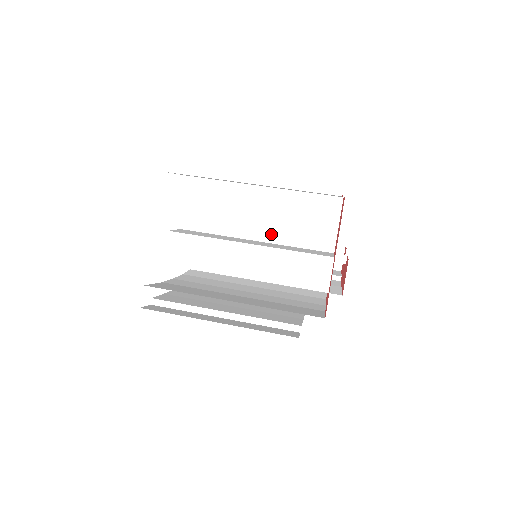
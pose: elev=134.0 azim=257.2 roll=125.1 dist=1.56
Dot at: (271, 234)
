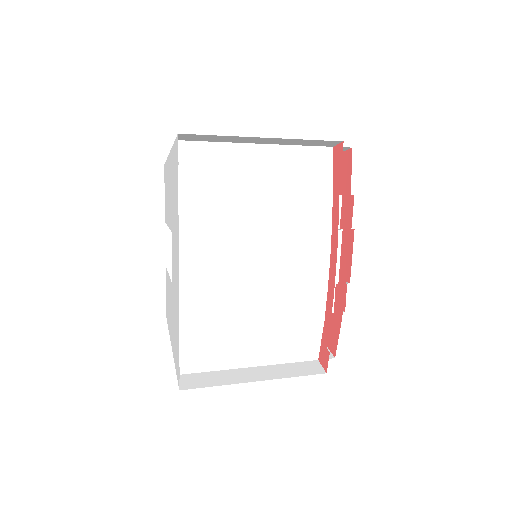
Dot at: occluded
